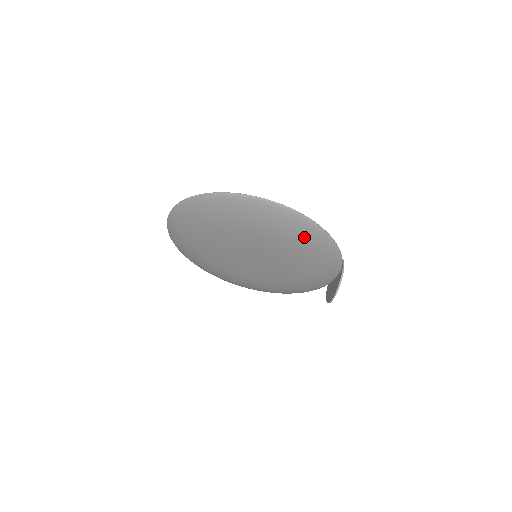
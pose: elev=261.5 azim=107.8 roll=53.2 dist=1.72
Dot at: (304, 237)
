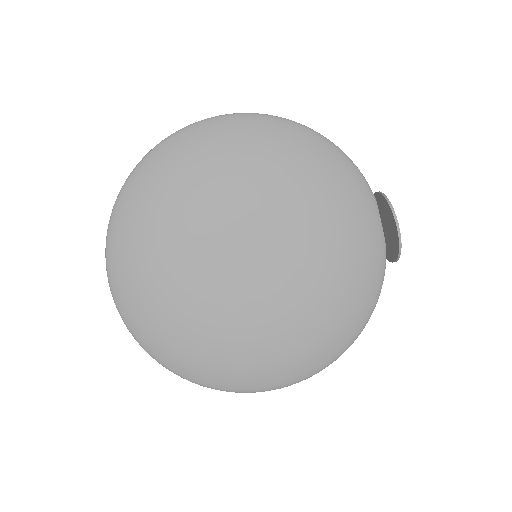
Dot at: (283, 144)
